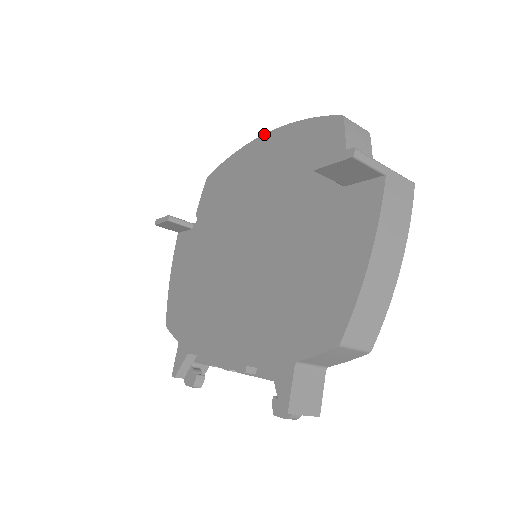
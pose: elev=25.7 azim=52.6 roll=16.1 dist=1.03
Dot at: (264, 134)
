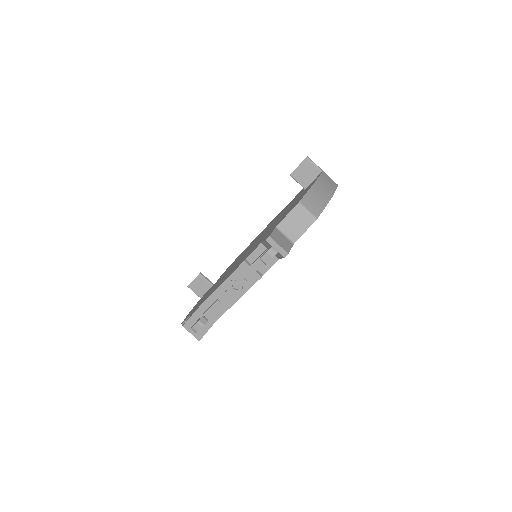
Dot at: occluded
